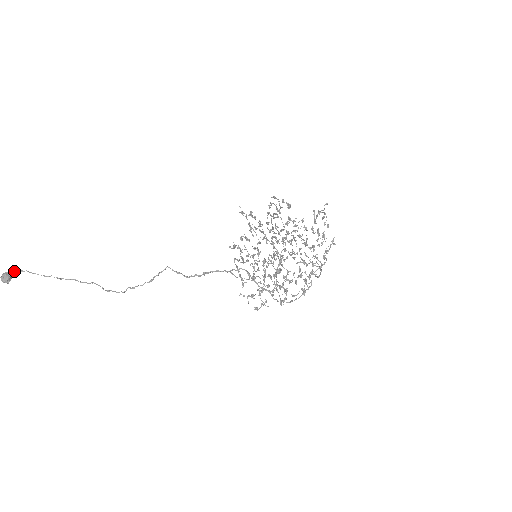
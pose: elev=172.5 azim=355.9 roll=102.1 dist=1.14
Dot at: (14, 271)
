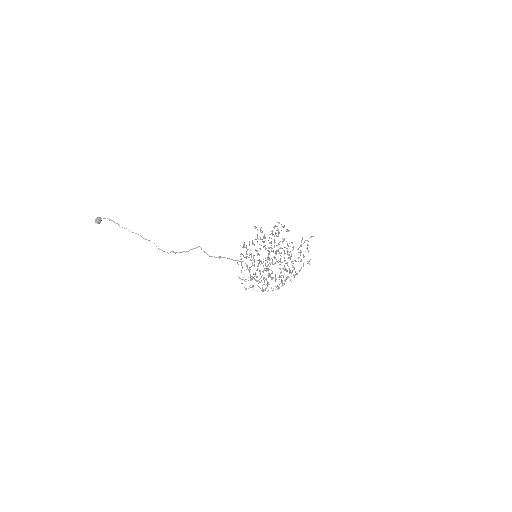
Dot at: (105, 218)
